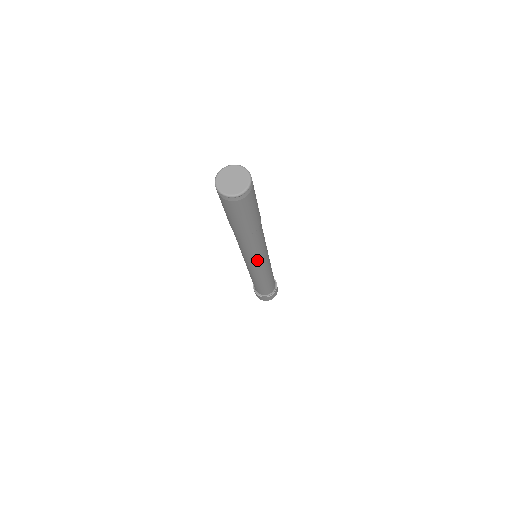
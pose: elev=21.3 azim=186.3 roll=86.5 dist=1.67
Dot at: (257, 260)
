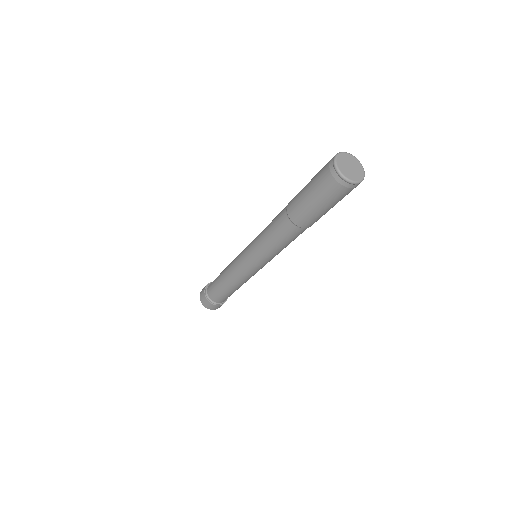
Dot at: (261, 257)
